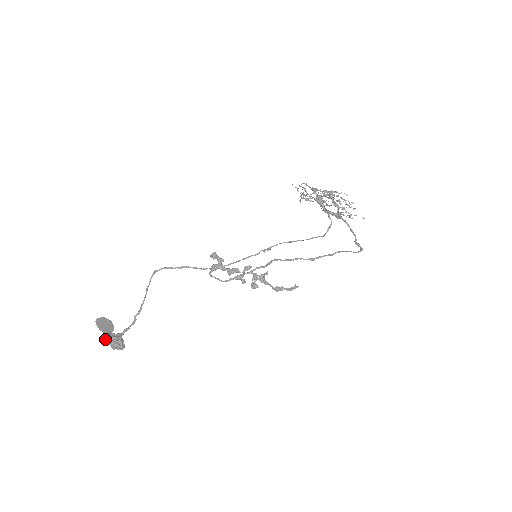
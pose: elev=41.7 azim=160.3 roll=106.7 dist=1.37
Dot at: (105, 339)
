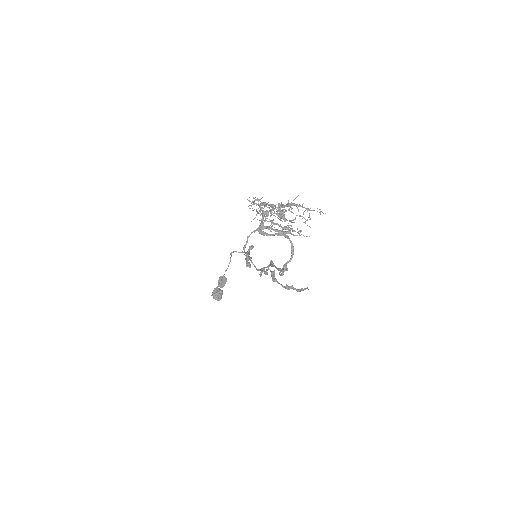
Dot at: occluded
